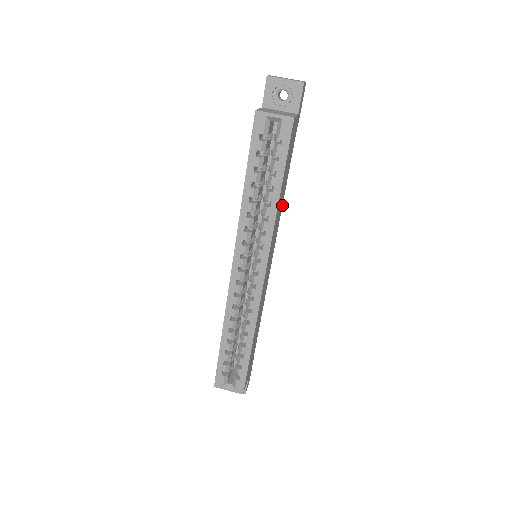
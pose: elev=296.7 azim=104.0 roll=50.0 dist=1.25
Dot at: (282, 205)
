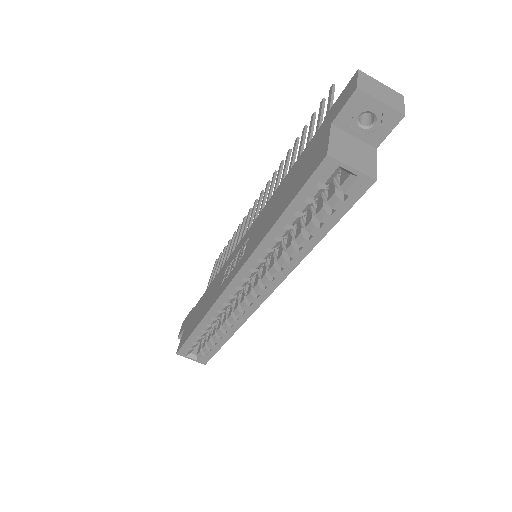
Dot at: occluded
